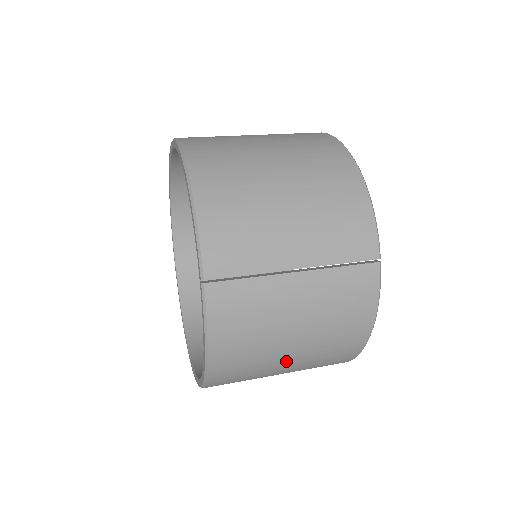
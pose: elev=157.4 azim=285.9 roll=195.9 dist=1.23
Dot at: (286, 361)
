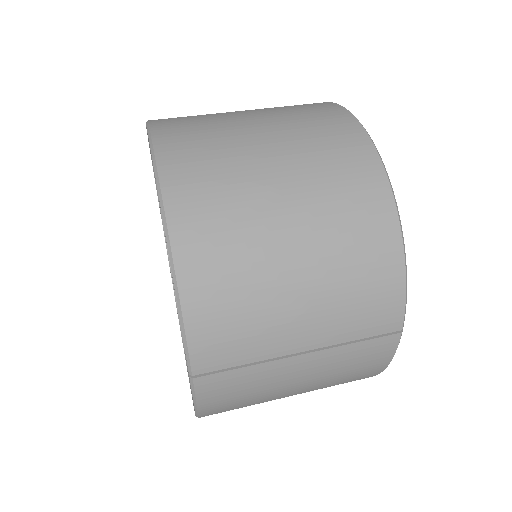
Dot at: occluded
